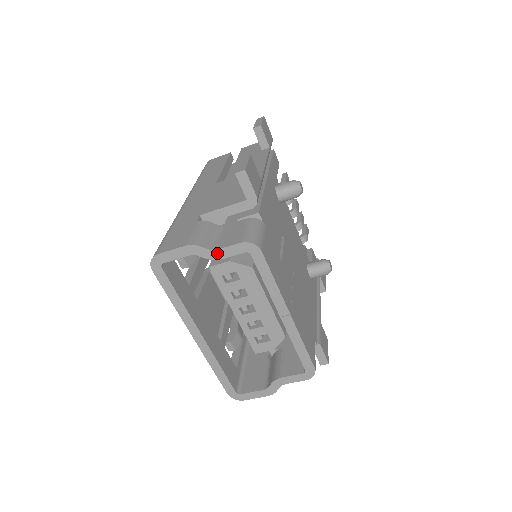
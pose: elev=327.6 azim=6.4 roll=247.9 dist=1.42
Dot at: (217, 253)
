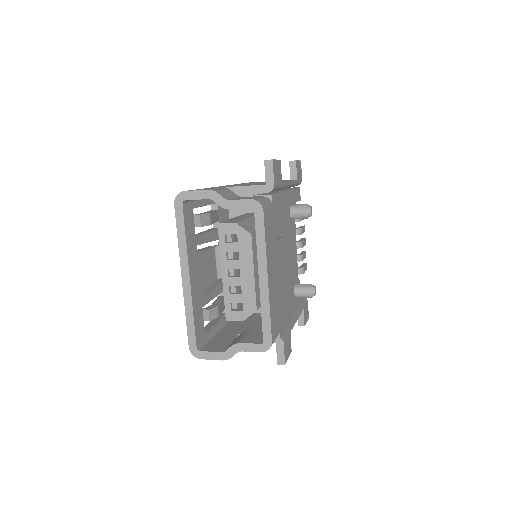
Dot at: (229, 203)
